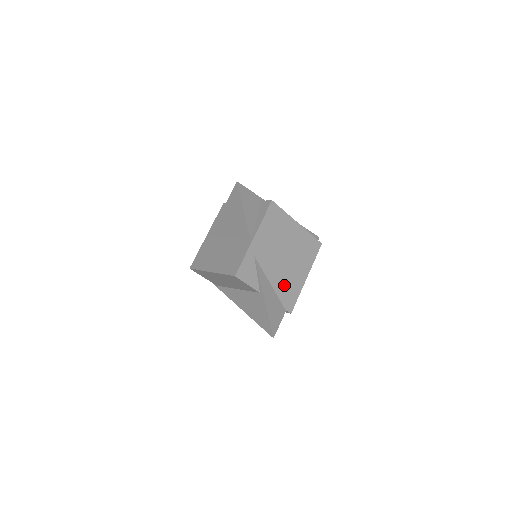
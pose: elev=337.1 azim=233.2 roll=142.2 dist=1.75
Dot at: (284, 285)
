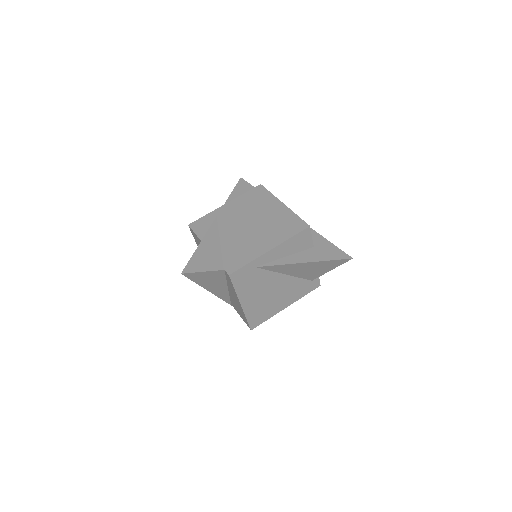
Dot at: (236, 247)
